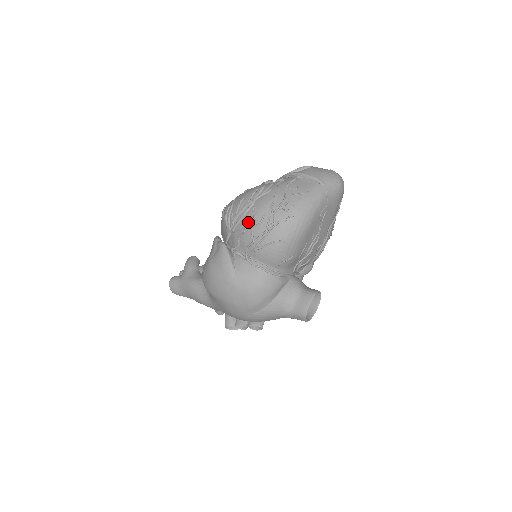
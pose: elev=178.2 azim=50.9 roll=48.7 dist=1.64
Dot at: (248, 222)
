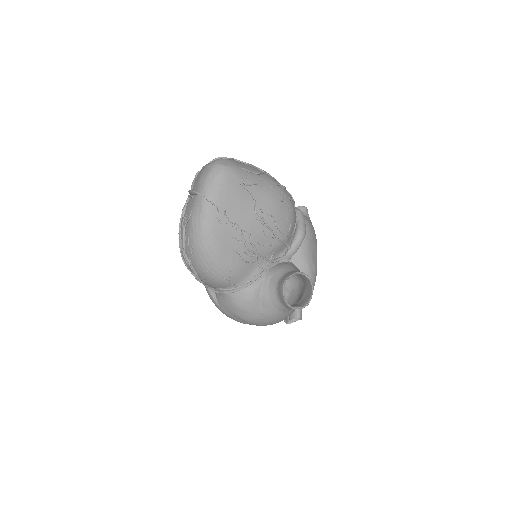
Dot at: (186, 265)
